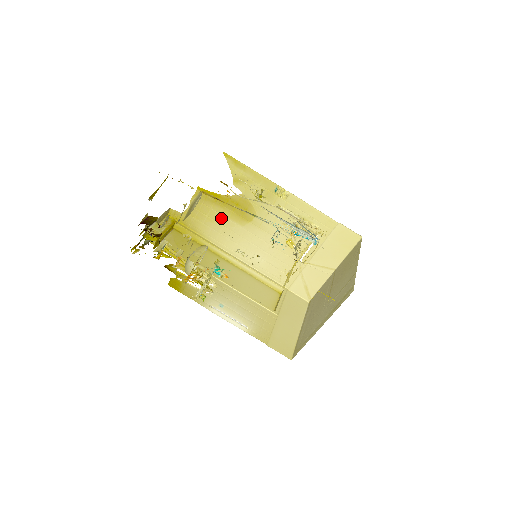
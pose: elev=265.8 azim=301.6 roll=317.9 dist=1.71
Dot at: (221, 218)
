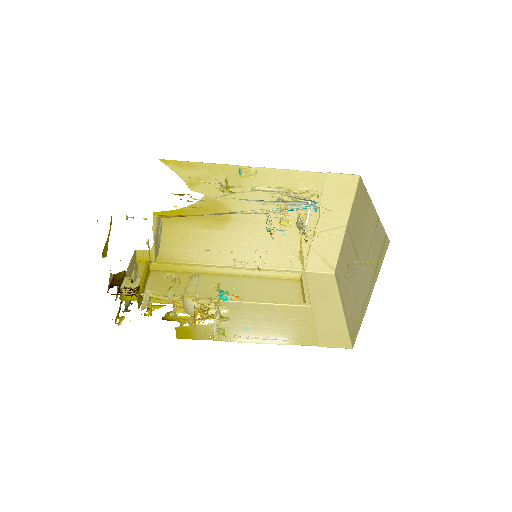
Dot at: (196, 233)
